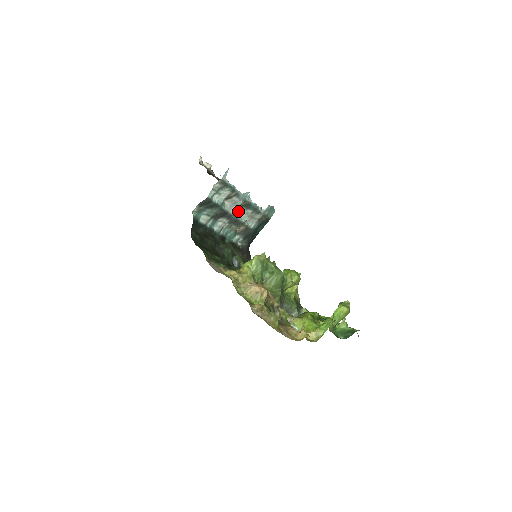
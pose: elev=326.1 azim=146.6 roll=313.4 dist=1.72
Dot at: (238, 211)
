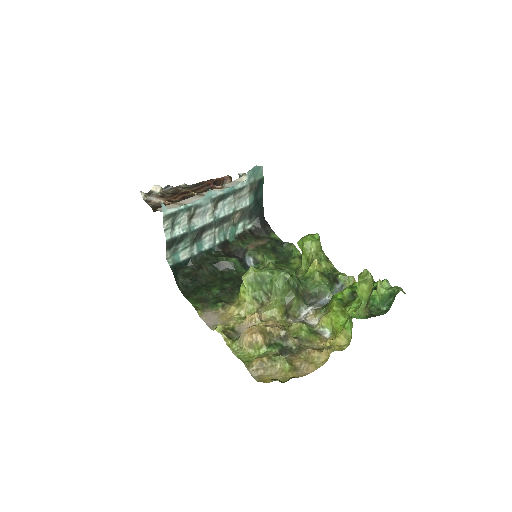
Dot at: (217, 210)
